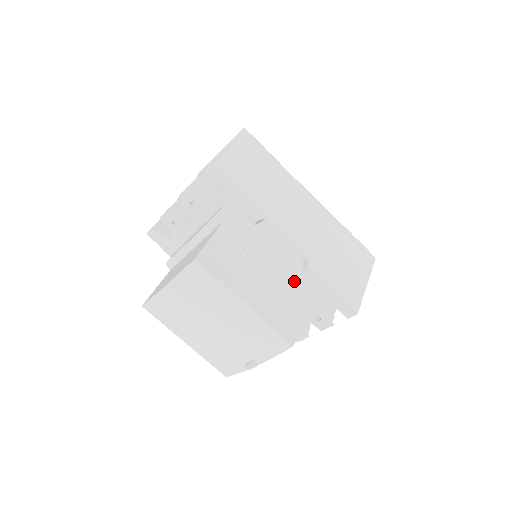
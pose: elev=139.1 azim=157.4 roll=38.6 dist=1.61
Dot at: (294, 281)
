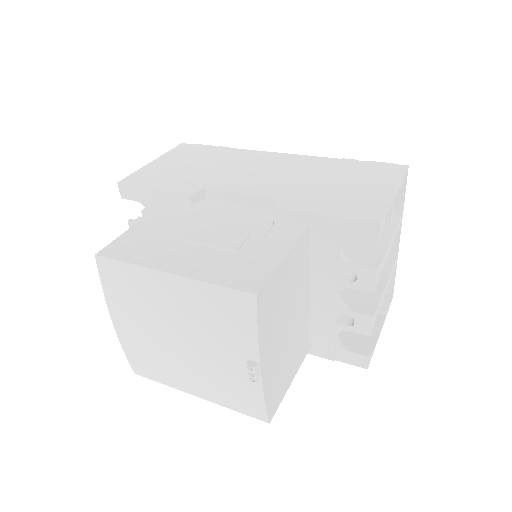
Dot at: (258, 230)
